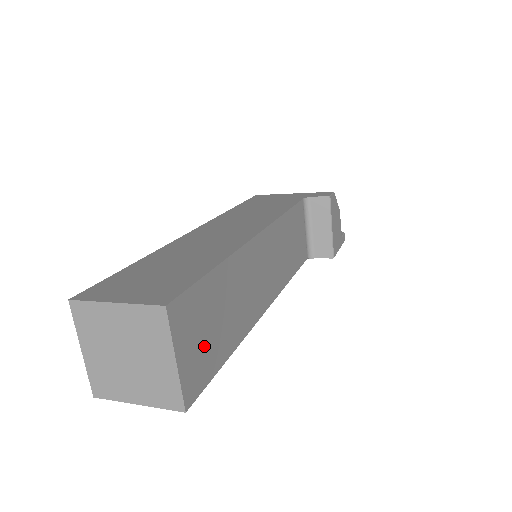
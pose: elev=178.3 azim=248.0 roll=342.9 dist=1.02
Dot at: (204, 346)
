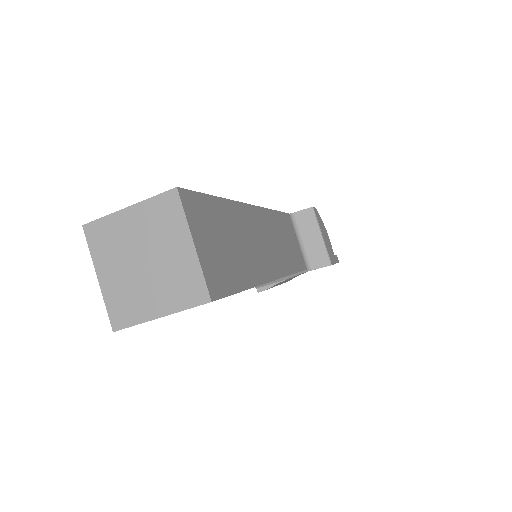
Dot at: (219, 256)
